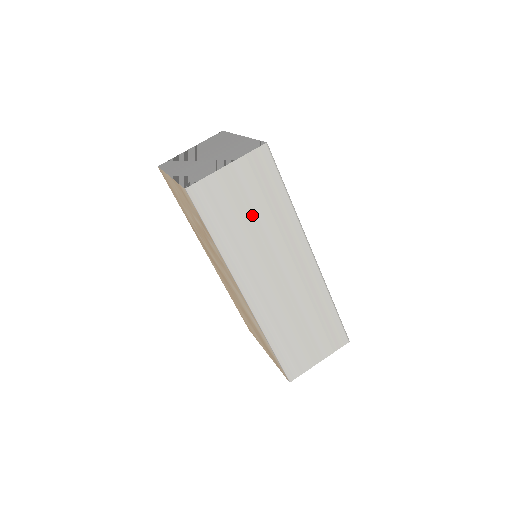
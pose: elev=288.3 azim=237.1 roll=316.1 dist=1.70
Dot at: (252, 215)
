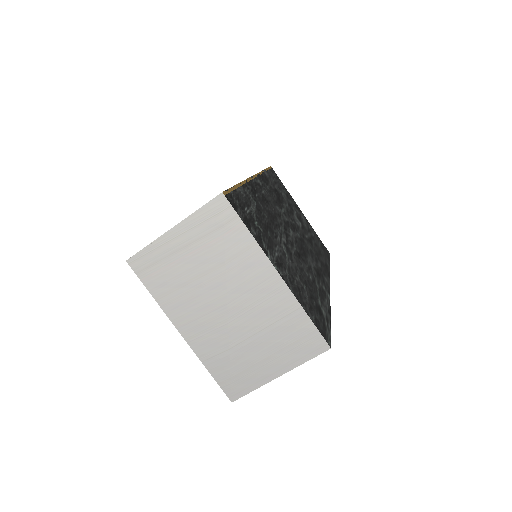
Dot at: occluded
